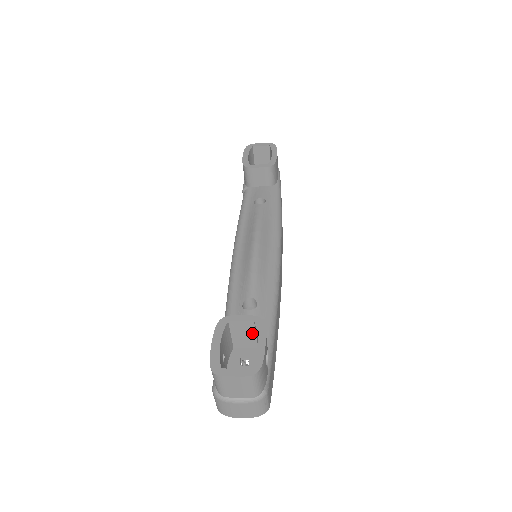
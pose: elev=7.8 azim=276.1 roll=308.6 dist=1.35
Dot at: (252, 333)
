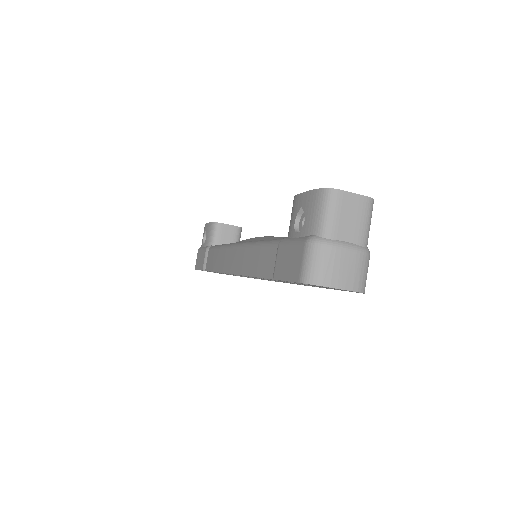
Dot at: occluded
